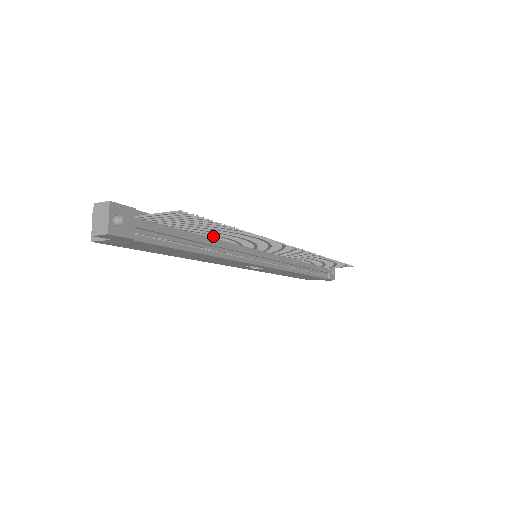
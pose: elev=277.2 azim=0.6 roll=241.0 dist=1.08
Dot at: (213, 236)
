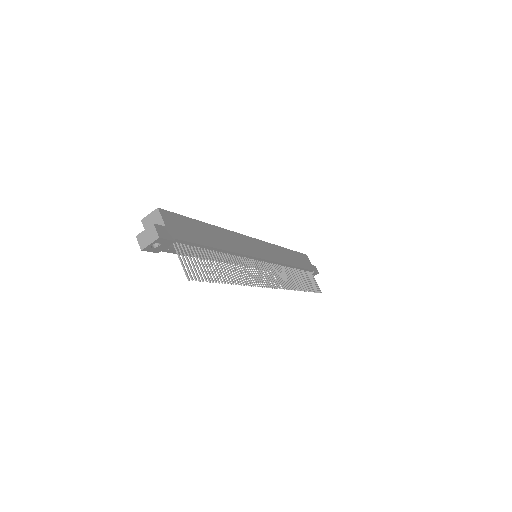
Dot at: (223, 256)
